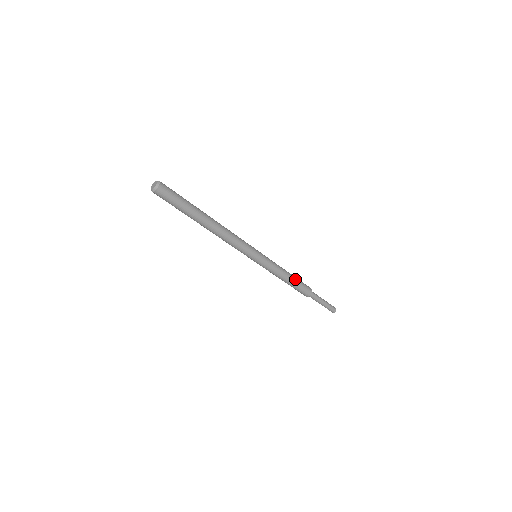
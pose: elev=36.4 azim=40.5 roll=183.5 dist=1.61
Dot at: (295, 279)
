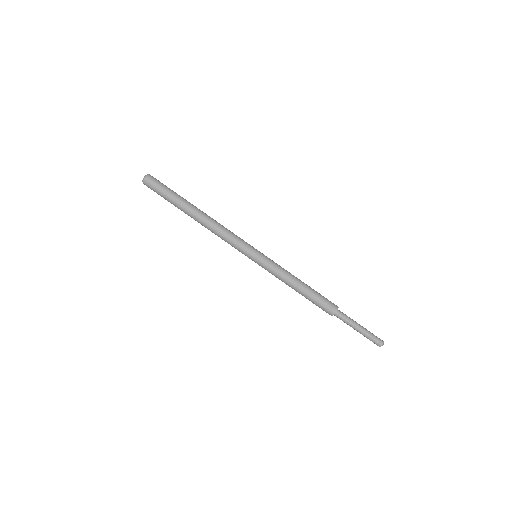
Dot at: occluded
